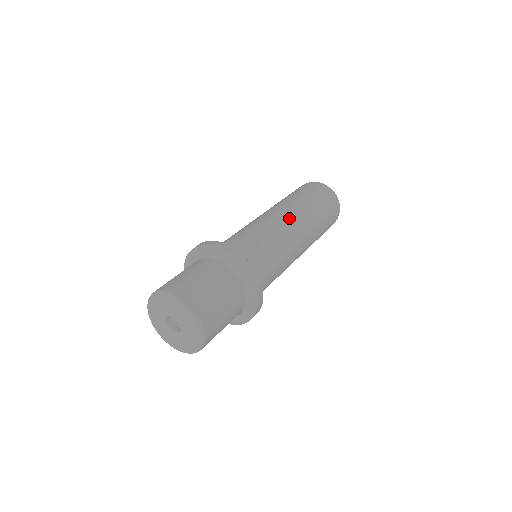
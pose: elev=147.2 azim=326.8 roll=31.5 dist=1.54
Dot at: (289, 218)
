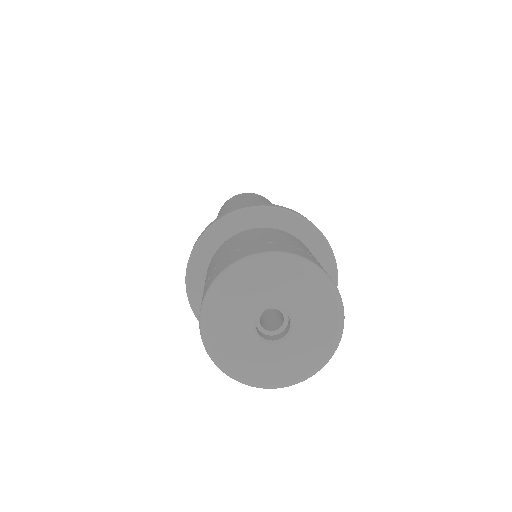
Dot at: occluded
